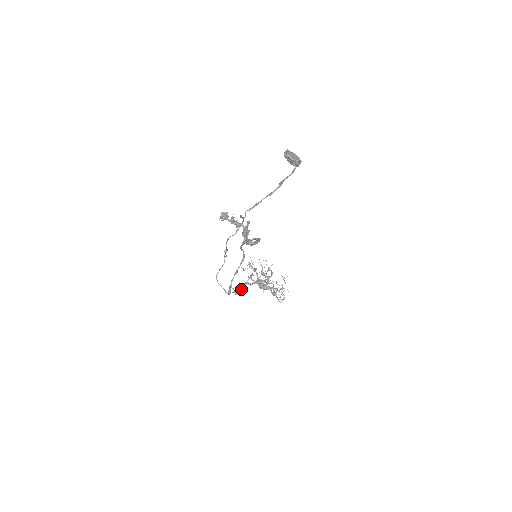
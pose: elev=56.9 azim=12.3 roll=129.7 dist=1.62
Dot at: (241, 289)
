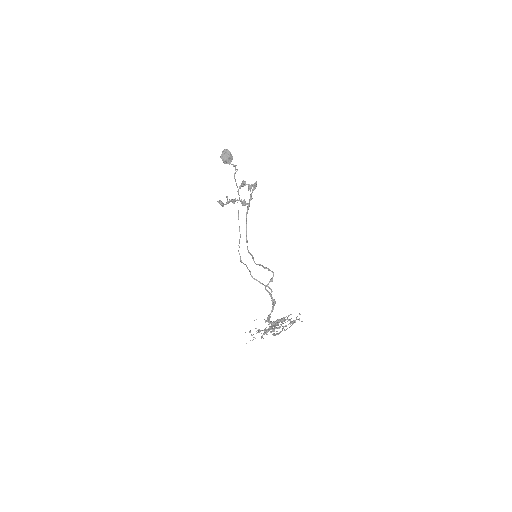
Dot at: (272, 308)
